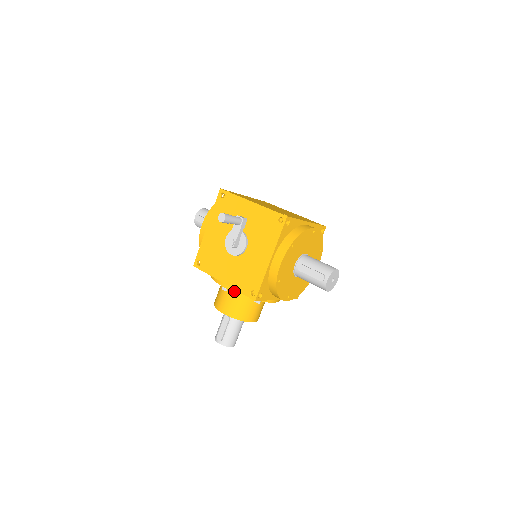
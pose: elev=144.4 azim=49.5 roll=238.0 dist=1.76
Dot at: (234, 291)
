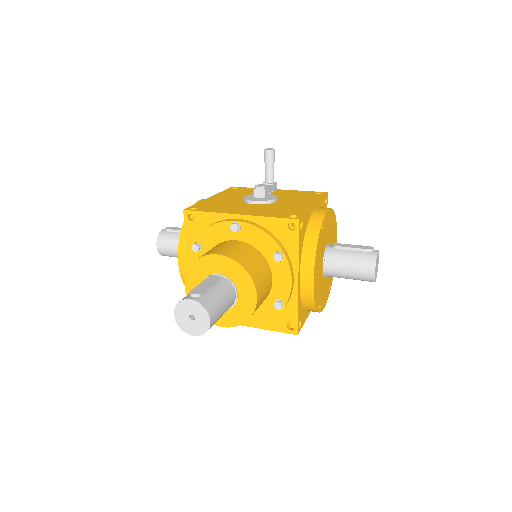
Dot at: (254, 225)
